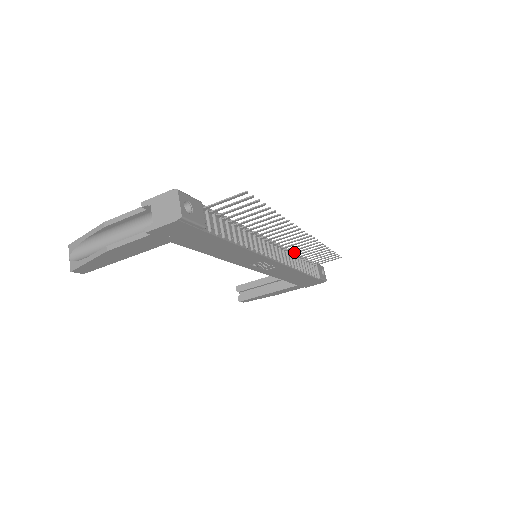
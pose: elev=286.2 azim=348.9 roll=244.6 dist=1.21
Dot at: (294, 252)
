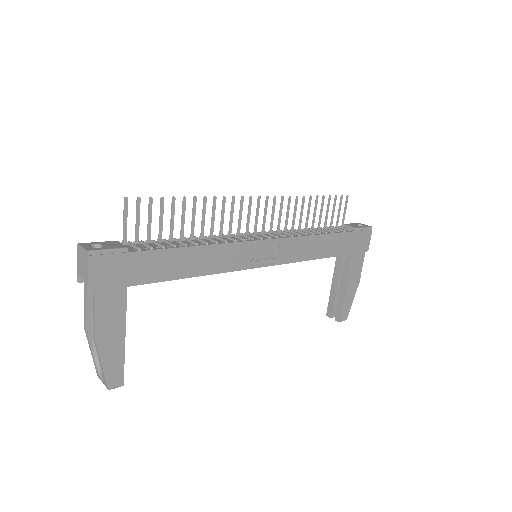
Dot at: (291, 227)
